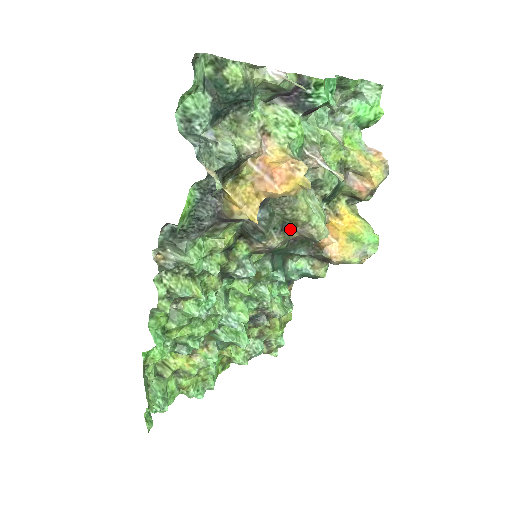
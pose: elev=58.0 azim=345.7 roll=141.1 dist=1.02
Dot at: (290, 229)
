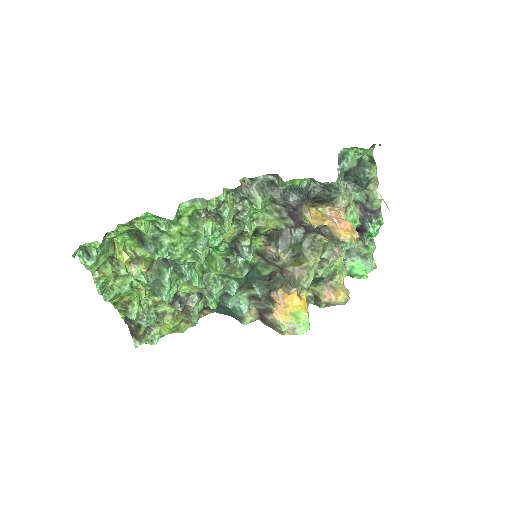
Dot at: (294, 263)
